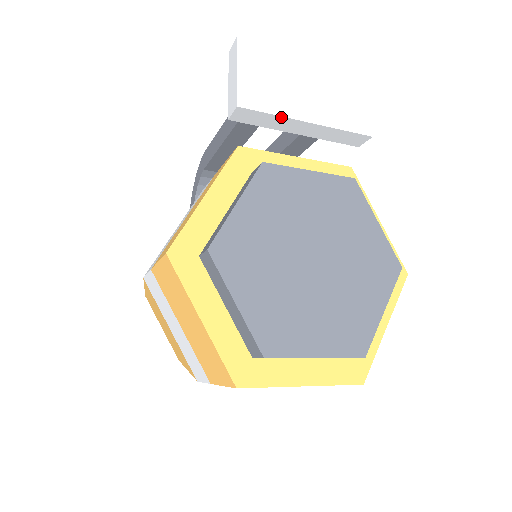
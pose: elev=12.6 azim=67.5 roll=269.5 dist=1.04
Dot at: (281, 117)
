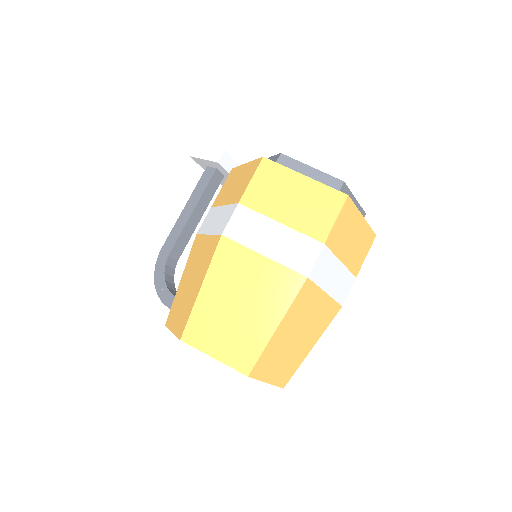
Dot at: occluded
